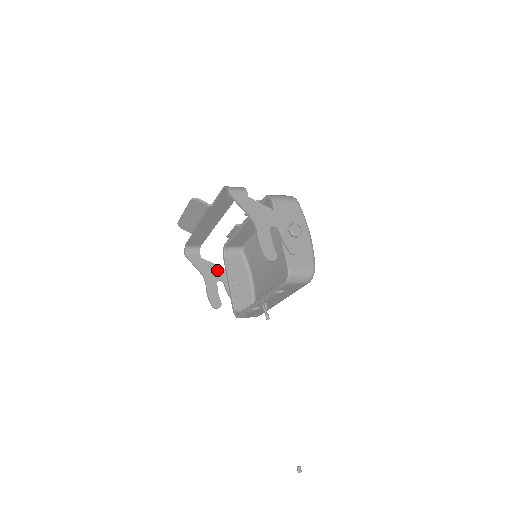
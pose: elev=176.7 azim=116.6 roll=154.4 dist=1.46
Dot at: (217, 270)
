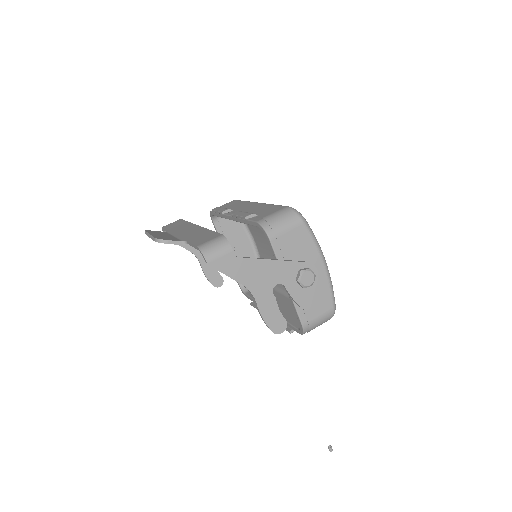
Dot at: occluded
